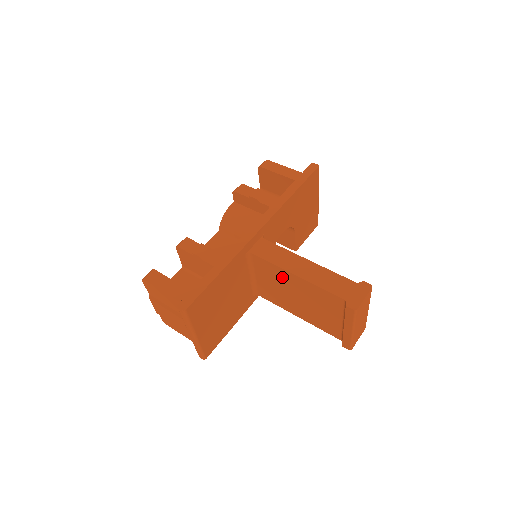
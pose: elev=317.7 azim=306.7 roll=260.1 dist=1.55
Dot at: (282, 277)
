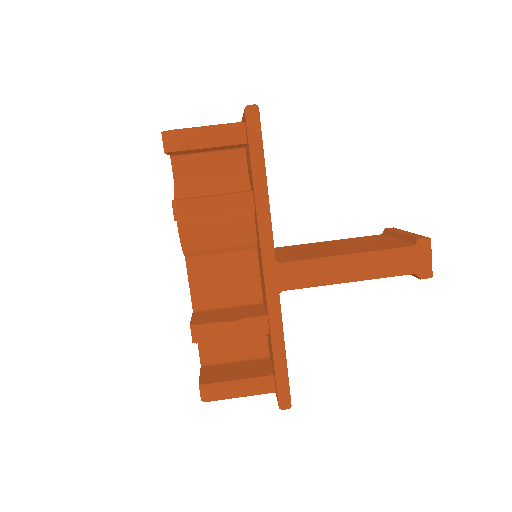
Dot at: occluded
